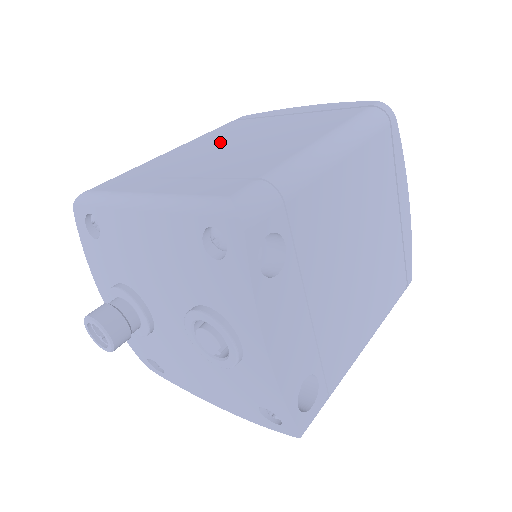
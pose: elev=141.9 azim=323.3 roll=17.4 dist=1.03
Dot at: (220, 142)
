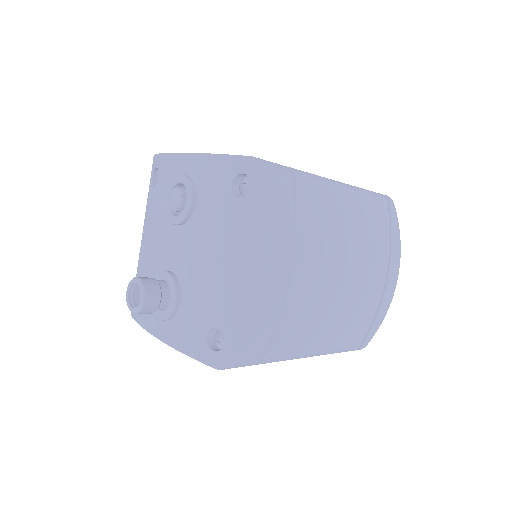
Dot at: occluded
